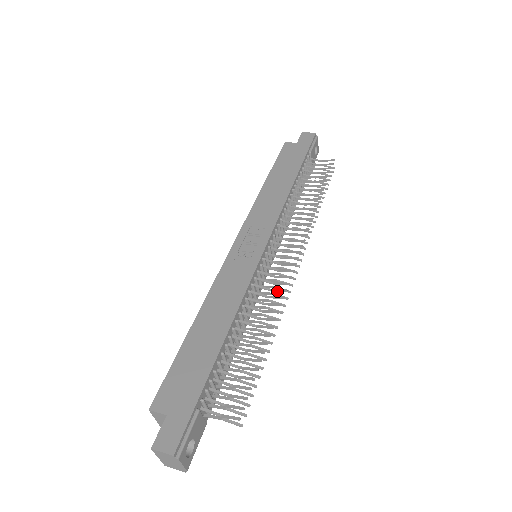
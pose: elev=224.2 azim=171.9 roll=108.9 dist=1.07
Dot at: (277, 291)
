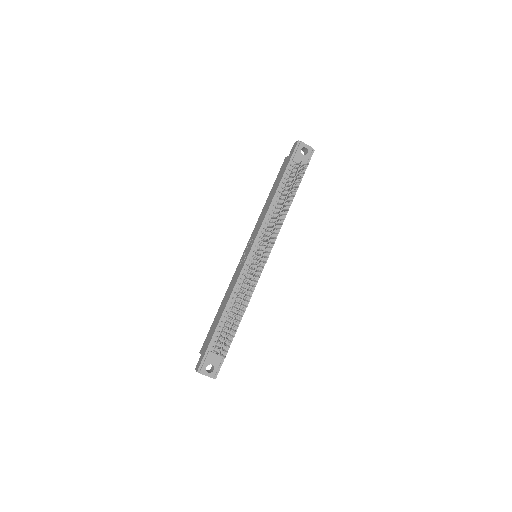
Dot at: (250, 279)
